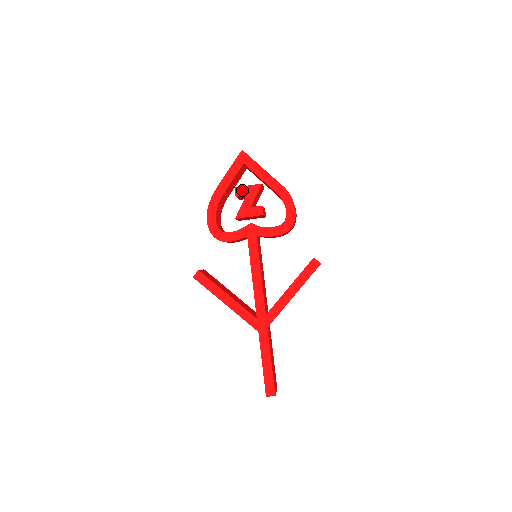
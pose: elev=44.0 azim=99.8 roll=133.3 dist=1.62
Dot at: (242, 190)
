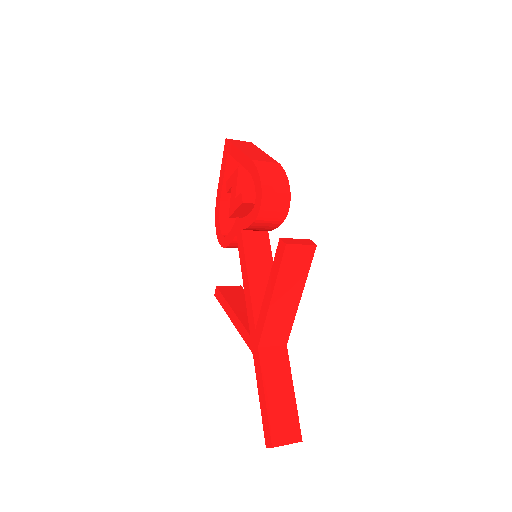
Dot at: (229, 183)
